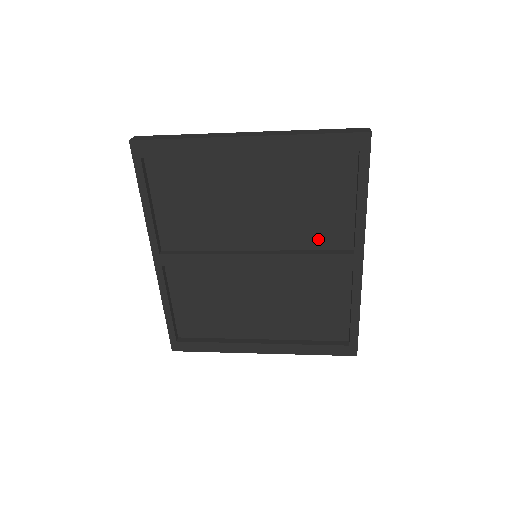
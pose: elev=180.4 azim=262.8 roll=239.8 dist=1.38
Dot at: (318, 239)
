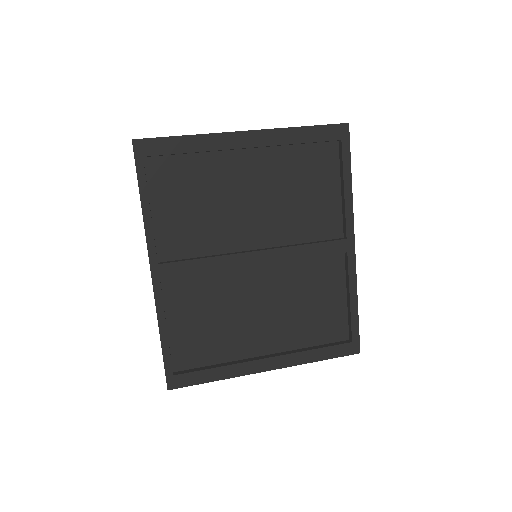
Dot at: (312, 230)
